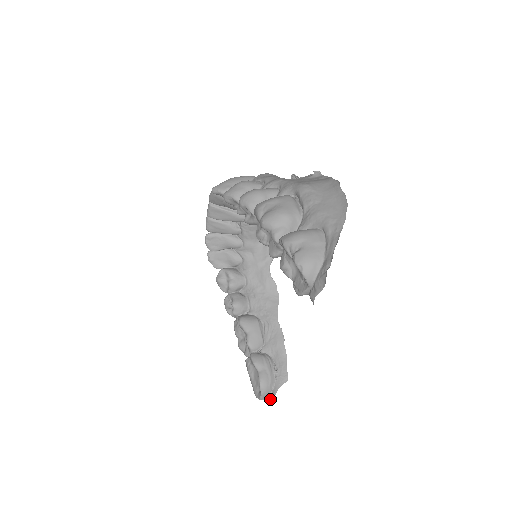
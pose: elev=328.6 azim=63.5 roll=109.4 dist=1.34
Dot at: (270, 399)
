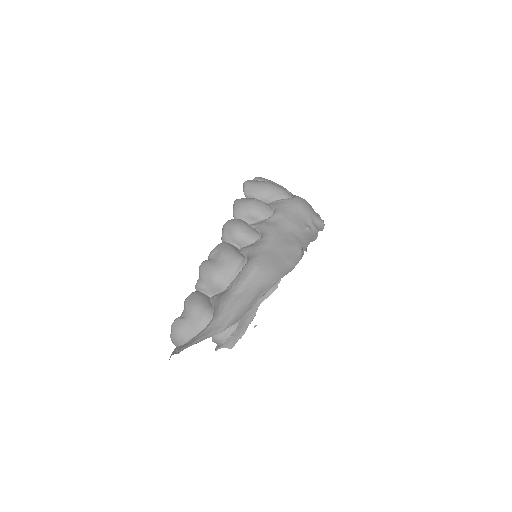
Dot at: (216, 347)
